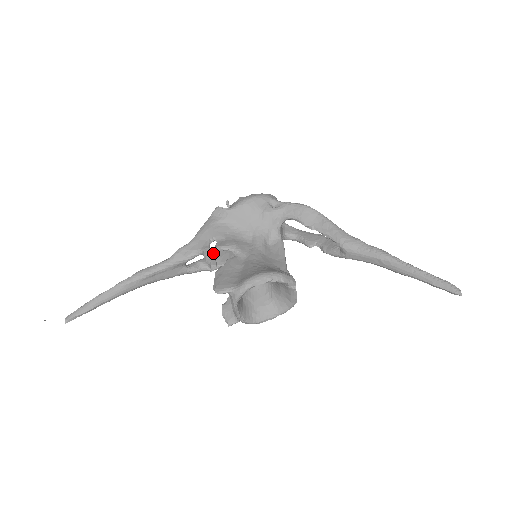
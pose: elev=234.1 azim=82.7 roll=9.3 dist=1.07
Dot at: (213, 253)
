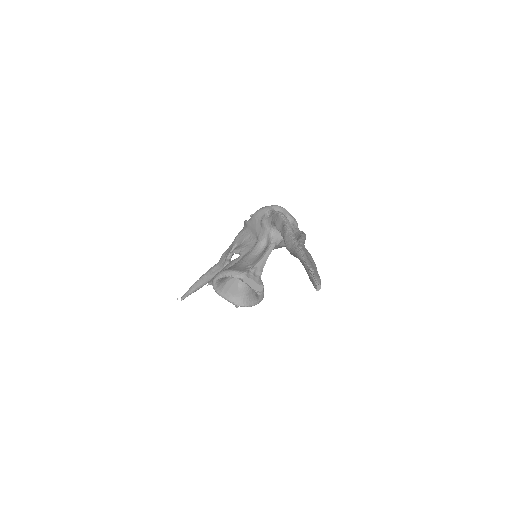
Dot at: occluded
